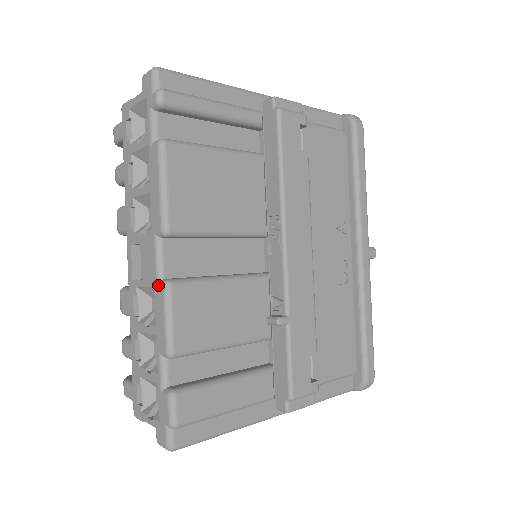
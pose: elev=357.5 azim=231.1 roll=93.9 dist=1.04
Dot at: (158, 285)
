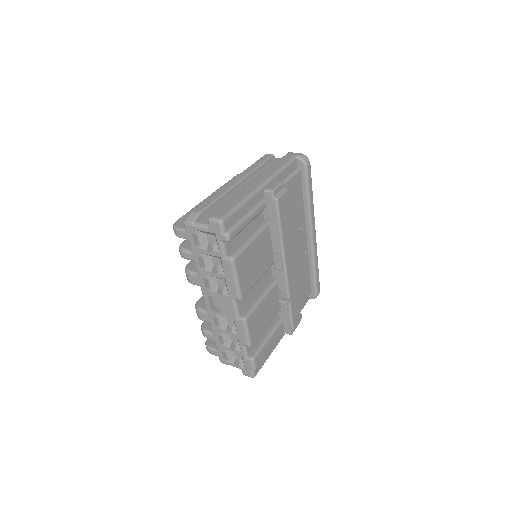
Dot at: (238, 320)
